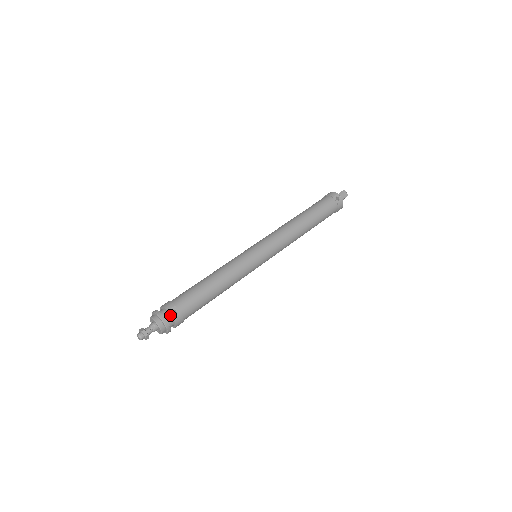
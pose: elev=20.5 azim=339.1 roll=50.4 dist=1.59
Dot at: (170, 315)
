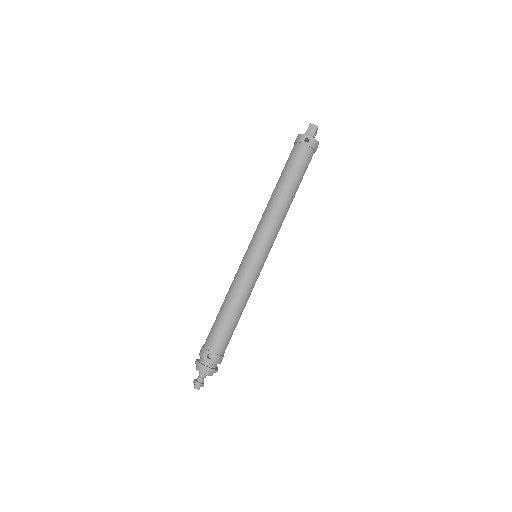
Dot at: (208, 361)
